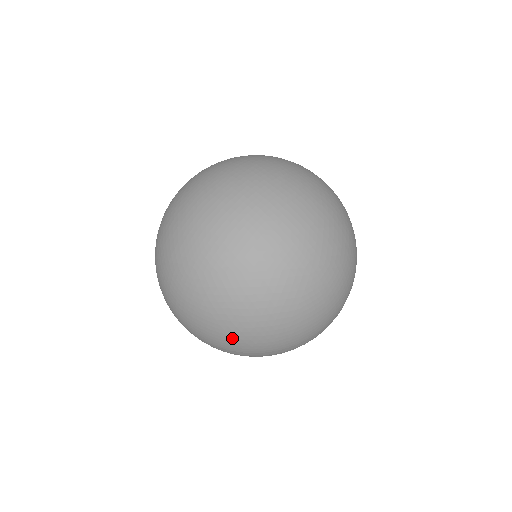
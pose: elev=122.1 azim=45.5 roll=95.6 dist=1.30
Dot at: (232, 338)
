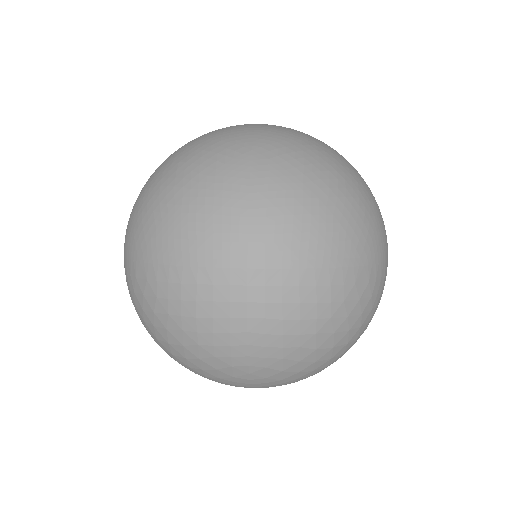
Dot at: (337, 222)
